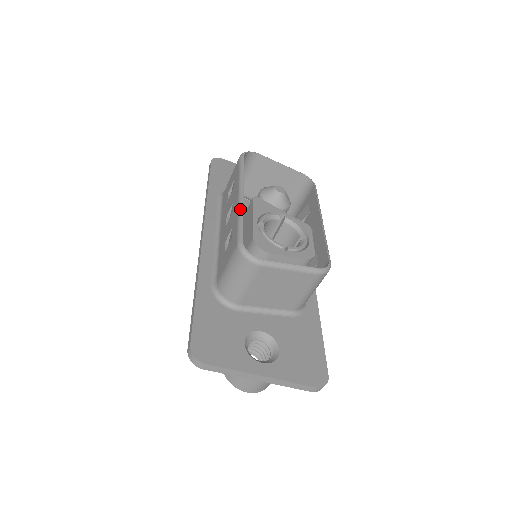
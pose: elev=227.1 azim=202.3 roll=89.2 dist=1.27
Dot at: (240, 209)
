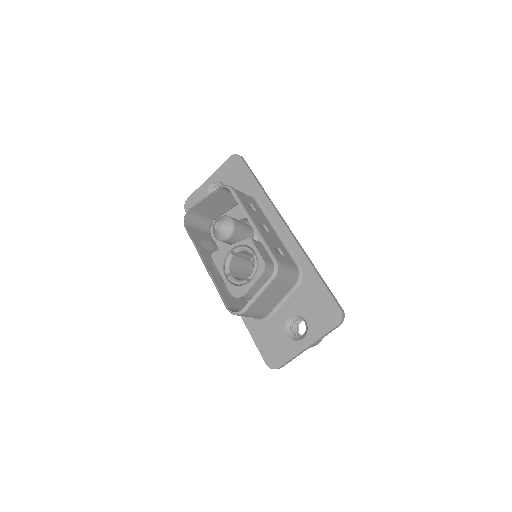
Dot at: (212, 280)
